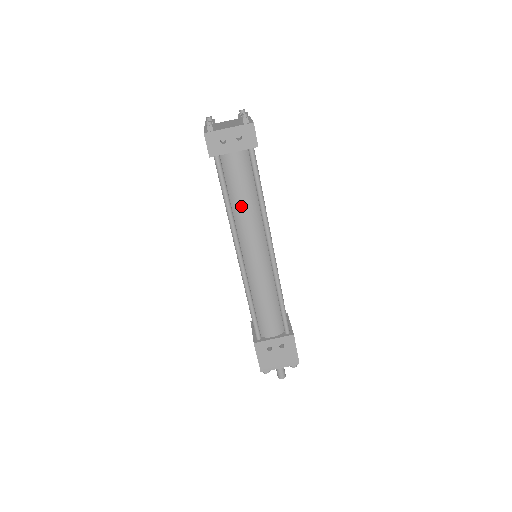
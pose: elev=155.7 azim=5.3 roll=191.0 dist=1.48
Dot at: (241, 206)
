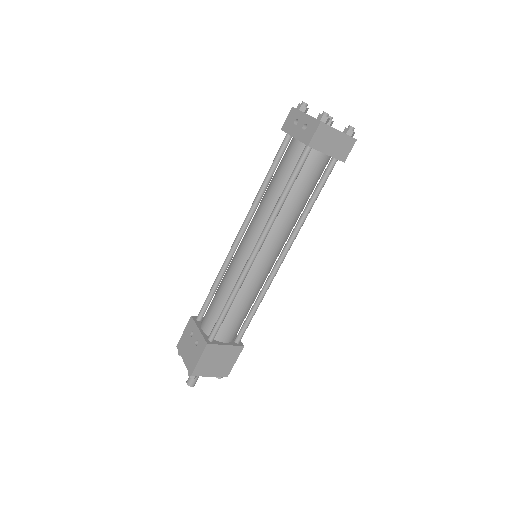
Dot at: (268, 191)
